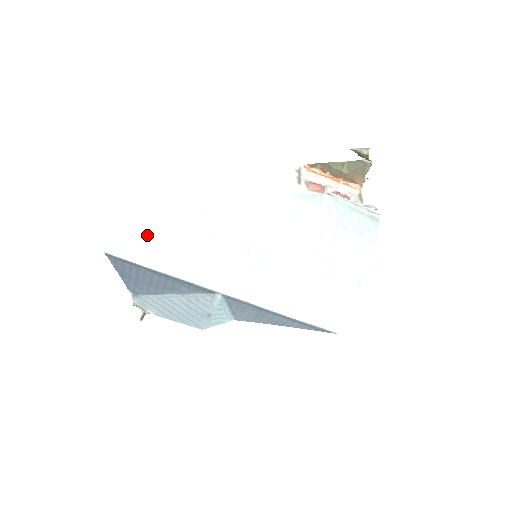
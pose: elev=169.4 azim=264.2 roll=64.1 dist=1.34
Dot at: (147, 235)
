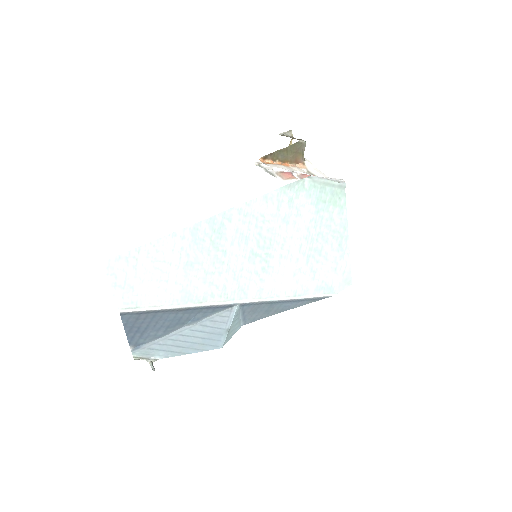
Dot at: (162, 275)
